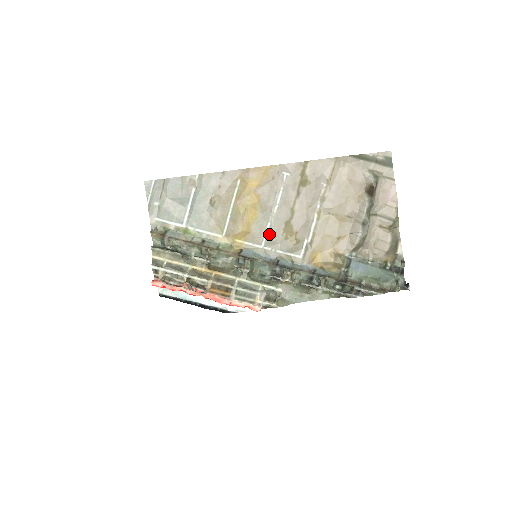
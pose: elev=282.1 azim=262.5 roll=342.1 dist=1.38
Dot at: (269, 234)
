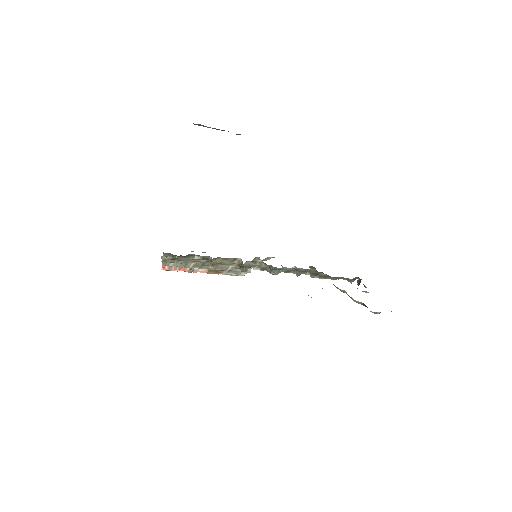
Dot at: occluded
